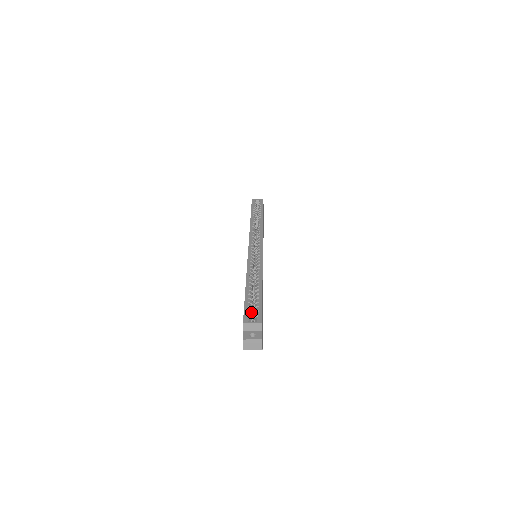
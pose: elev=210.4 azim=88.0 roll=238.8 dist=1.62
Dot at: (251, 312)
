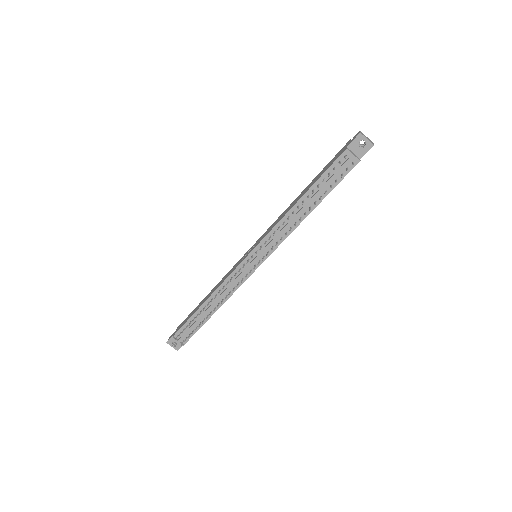
Dot at: occluded
